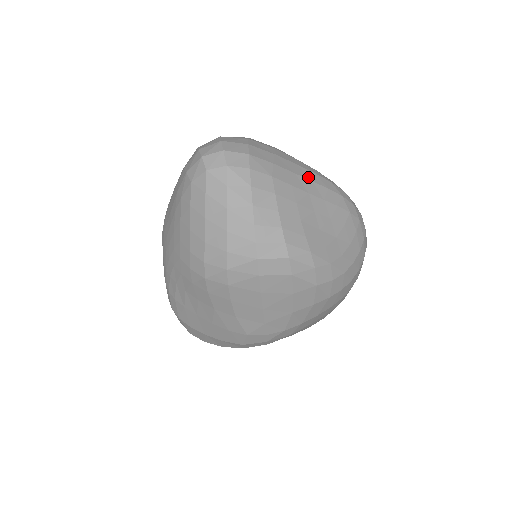
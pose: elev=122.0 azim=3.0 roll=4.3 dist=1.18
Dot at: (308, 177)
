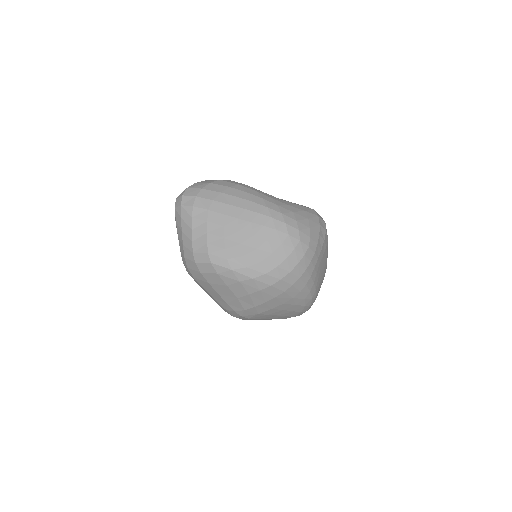
Dot at: (243, 206)
